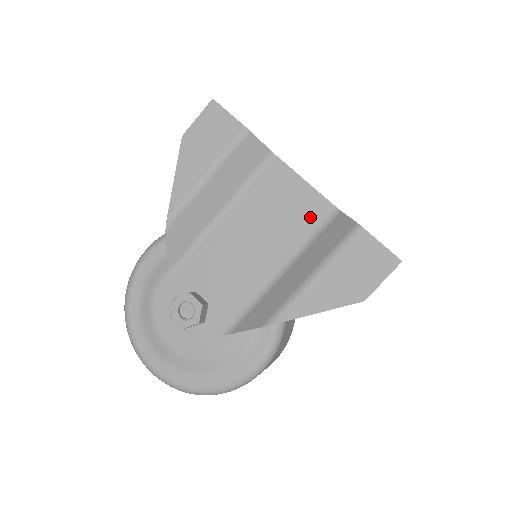
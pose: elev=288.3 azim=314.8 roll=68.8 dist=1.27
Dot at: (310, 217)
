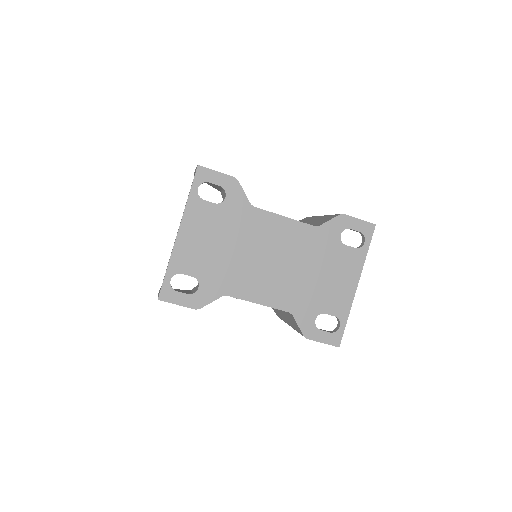
Dot at: occluded
